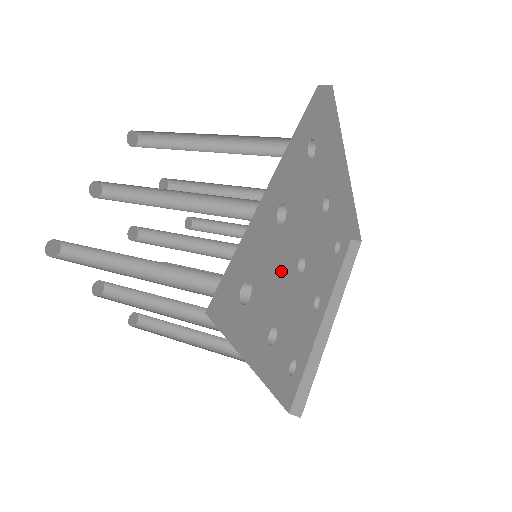
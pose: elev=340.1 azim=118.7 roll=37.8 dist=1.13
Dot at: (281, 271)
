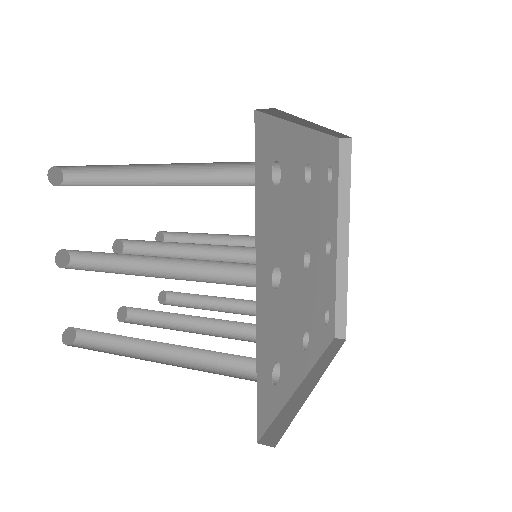
Dot at: (293, 302)
